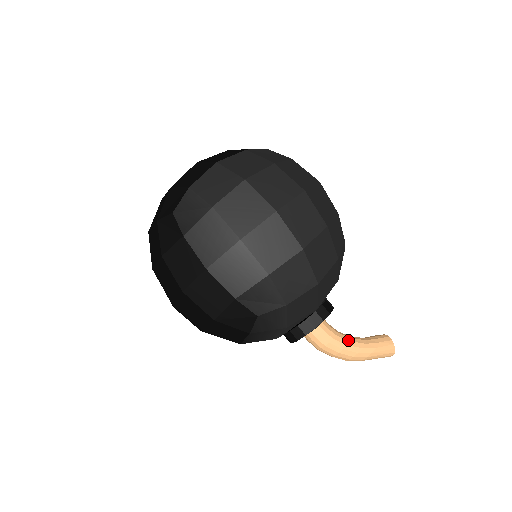
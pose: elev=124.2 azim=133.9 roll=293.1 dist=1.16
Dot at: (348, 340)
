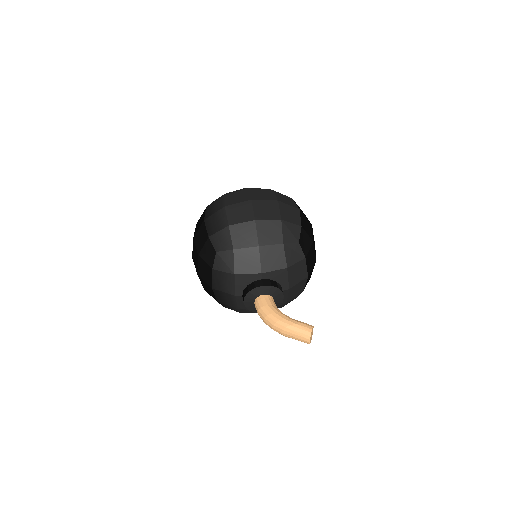
Dot at: (278, 311)
